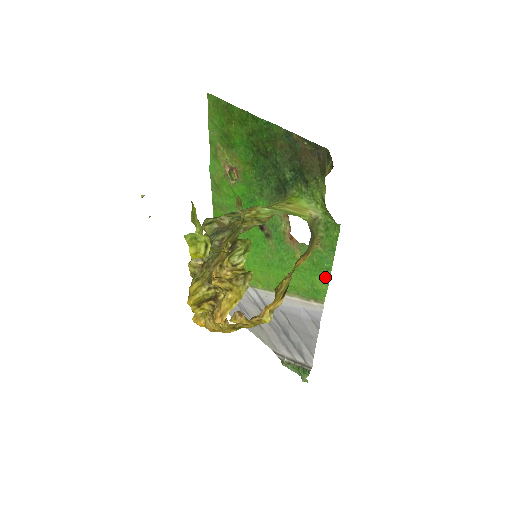
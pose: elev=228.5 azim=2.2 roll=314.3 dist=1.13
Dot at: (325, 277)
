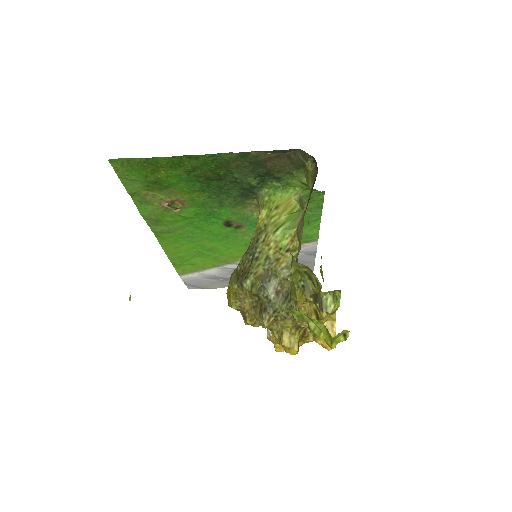
Dot at: (315, 226)
